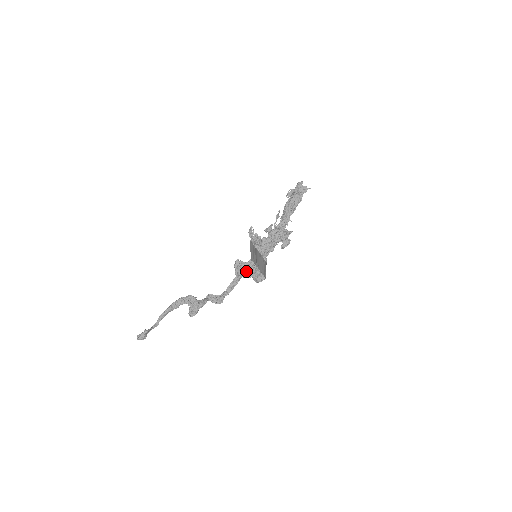
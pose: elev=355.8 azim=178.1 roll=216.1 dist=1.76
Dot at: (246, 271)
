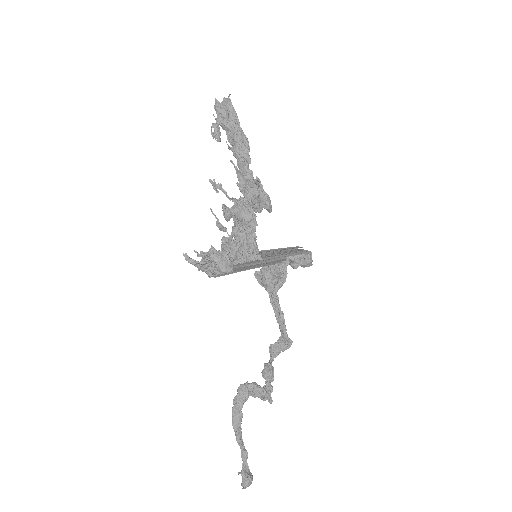
Dot at: (274, 278)
